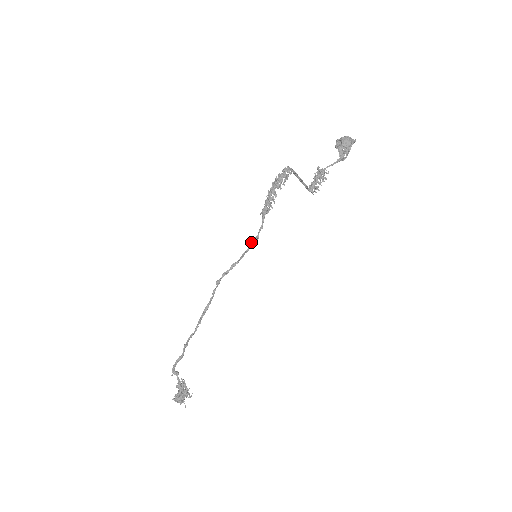
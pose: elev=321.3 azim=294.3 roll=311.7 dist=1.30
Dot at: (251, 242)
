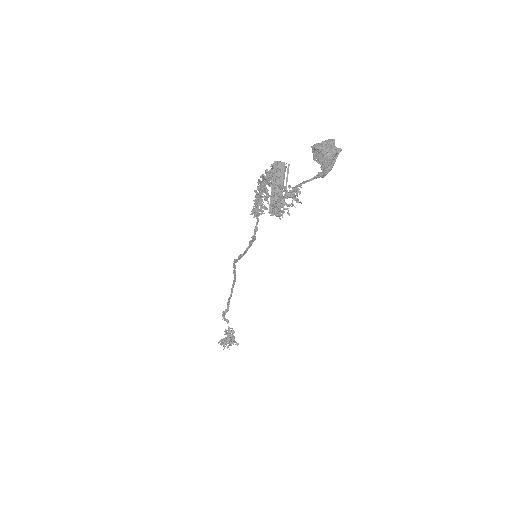
Dot at: occluded
